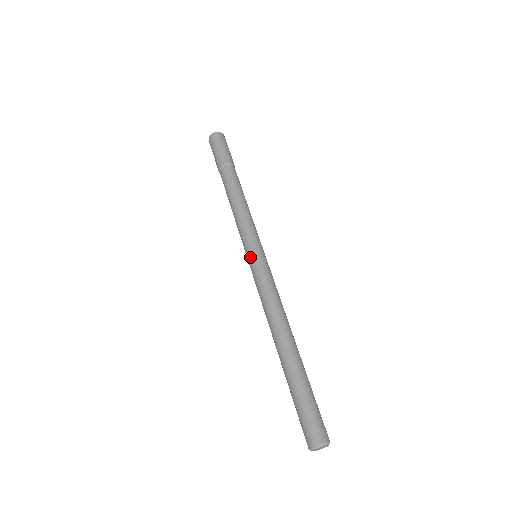
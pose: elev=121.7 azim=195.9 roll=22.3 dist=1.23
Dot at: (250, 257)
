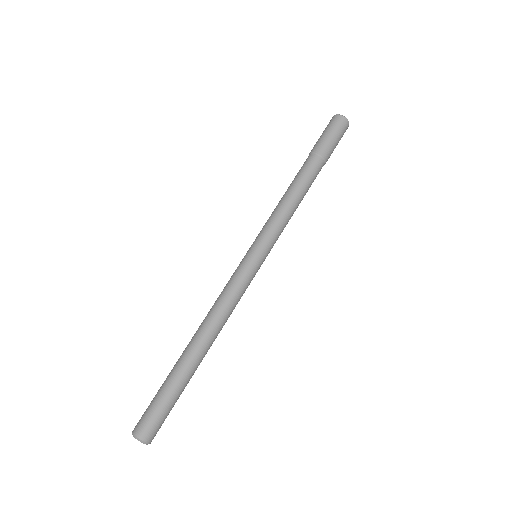
Dot at: (246, 253)
